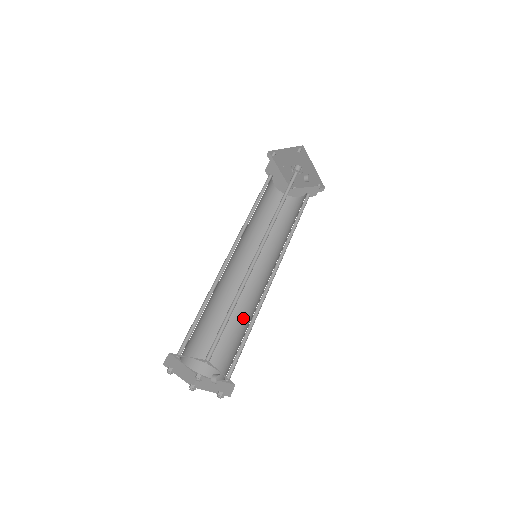
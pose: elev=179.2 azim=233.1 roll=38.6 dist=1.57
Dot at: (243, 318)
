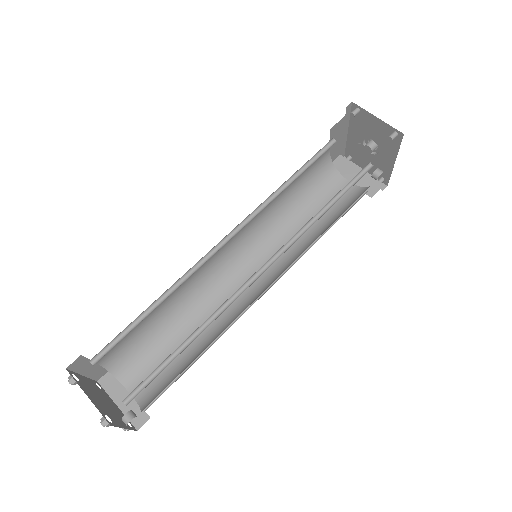
Dot at: (199, 325)
